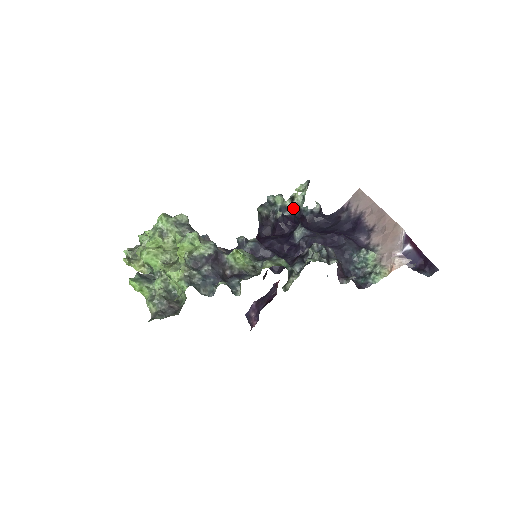
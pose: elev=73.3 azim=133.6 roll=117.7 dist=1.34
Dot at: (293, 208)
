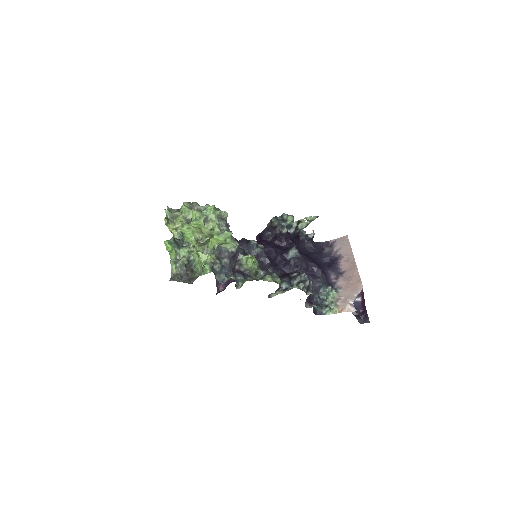
Dot at: (296, 228)
